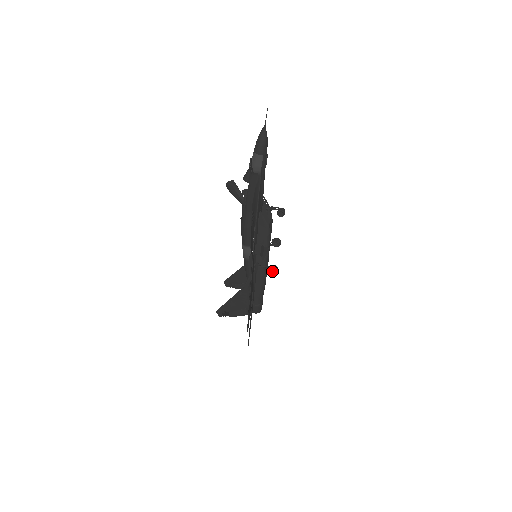
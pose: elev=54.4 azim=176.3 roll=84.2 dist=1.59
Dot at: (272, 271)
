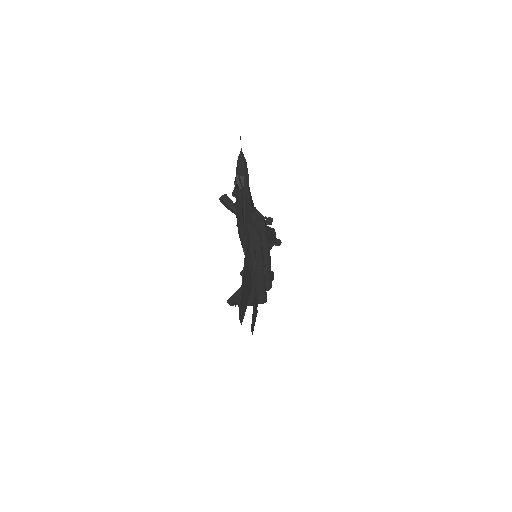
Dot at: (265, 272)
